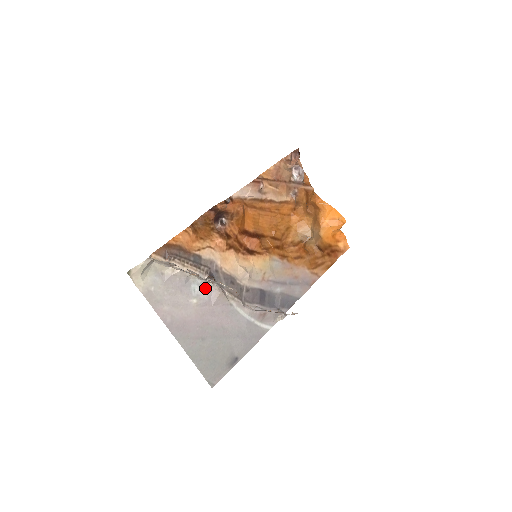
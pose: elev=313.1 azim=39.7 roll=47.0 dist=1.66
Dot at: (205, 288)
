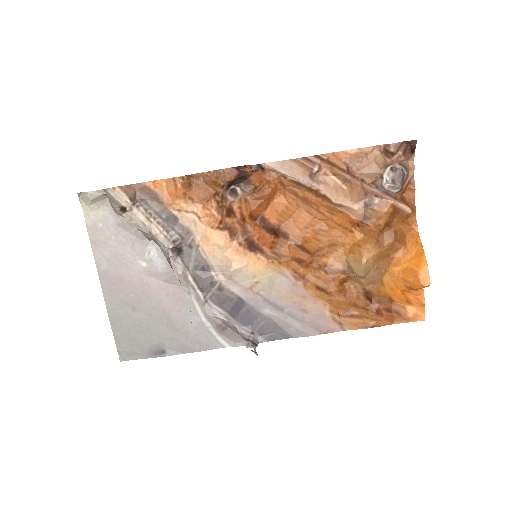
Dot at: (164, 257)
